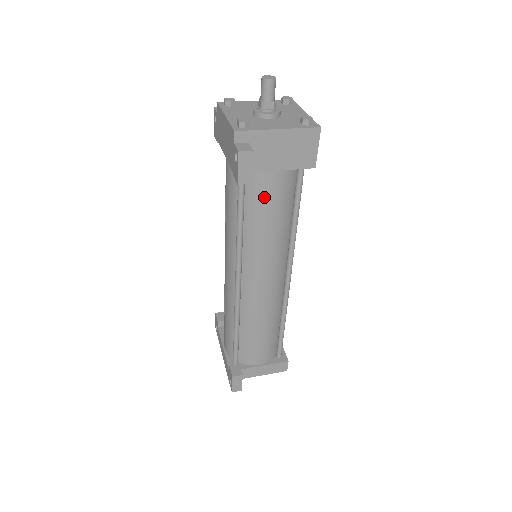
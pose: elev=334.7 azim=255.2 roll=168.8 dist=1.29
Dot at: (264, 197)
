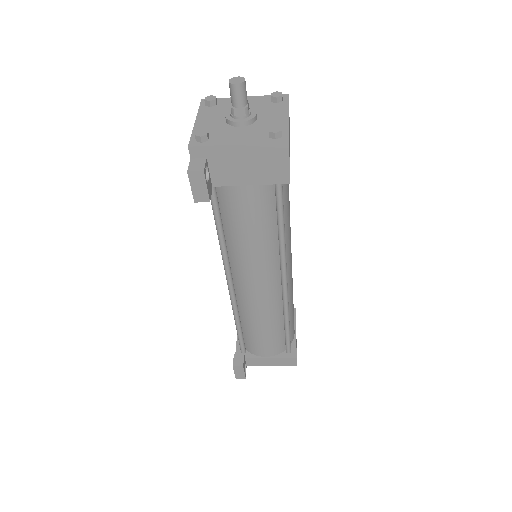
Dot at: (238, 209)
